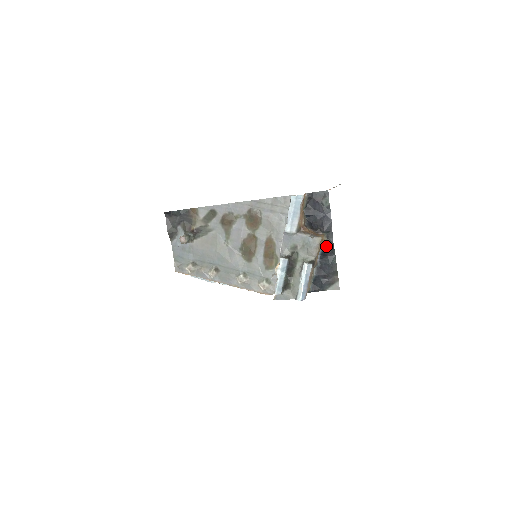
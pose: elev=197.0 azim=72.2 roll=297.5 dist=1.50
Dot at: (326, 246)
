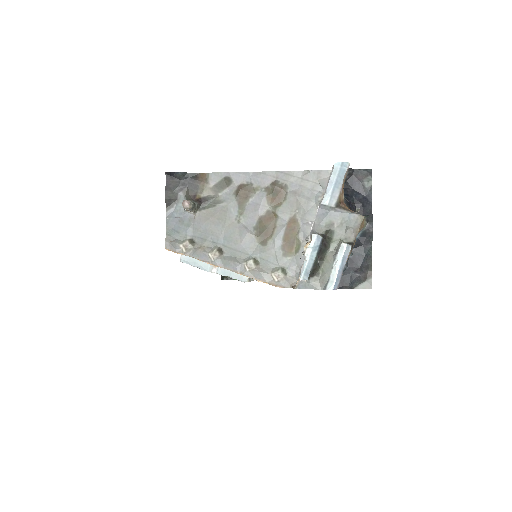
Dot at: (363, 232)
